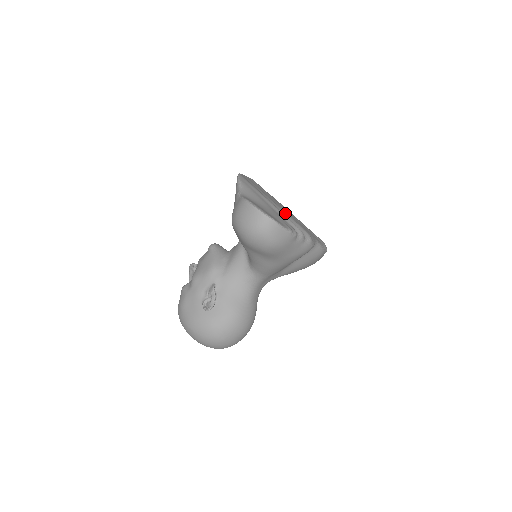
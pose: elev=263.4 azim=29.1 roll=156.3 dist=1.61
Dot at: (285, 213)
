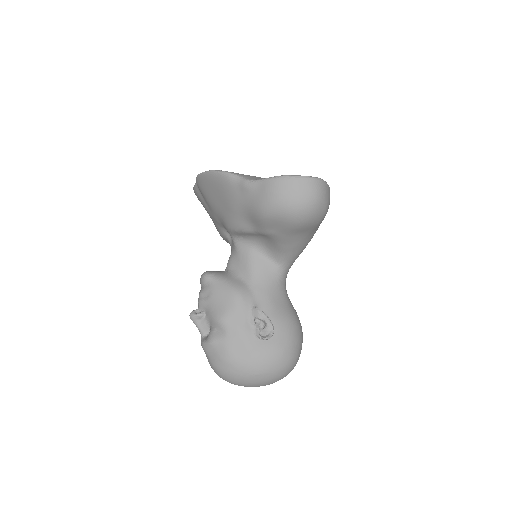
Dot at: occluded
